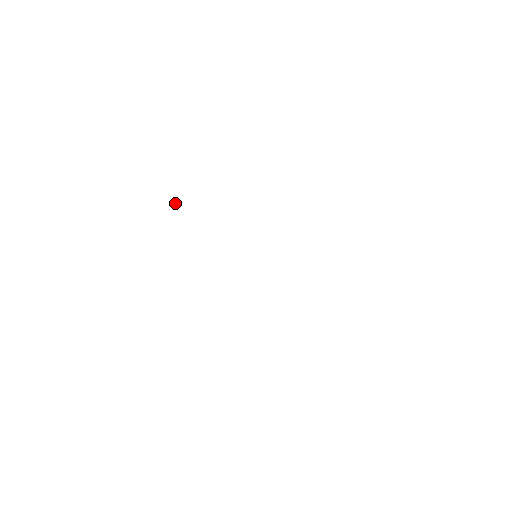
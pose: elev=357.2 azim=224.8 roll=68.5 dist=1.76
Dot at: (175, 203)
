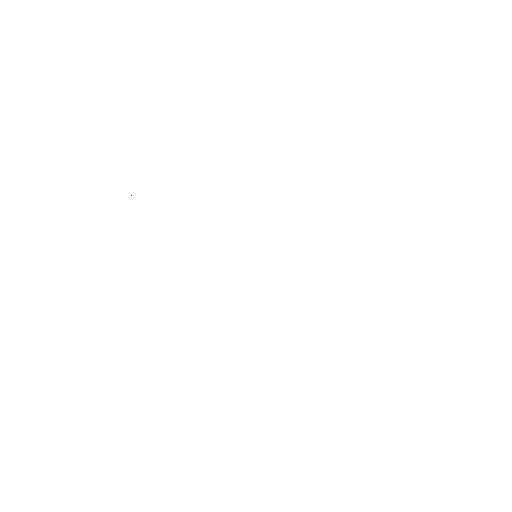
Dot at: occluded
